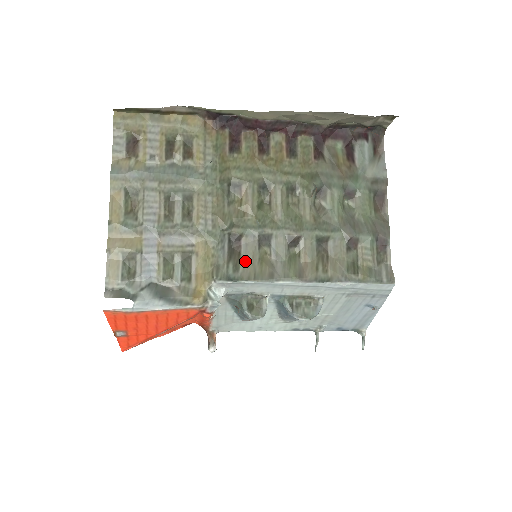
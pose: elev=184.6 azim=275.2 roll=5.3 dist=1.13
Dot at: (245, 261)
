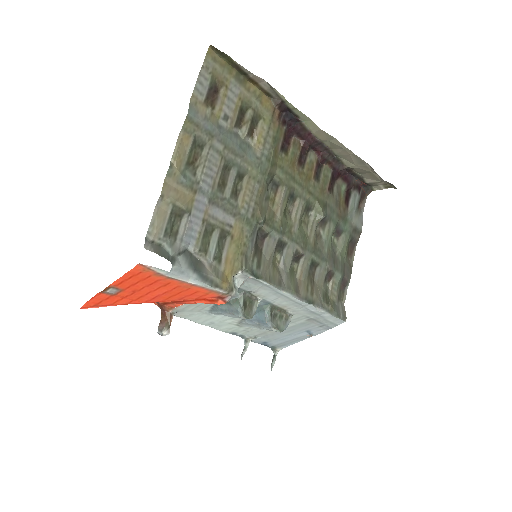
Dot at: (265, 261)
